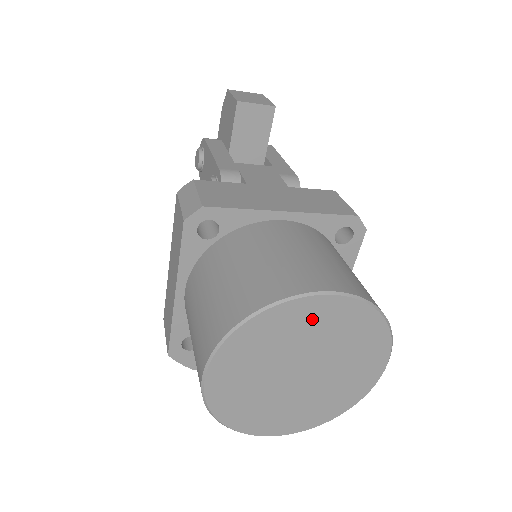
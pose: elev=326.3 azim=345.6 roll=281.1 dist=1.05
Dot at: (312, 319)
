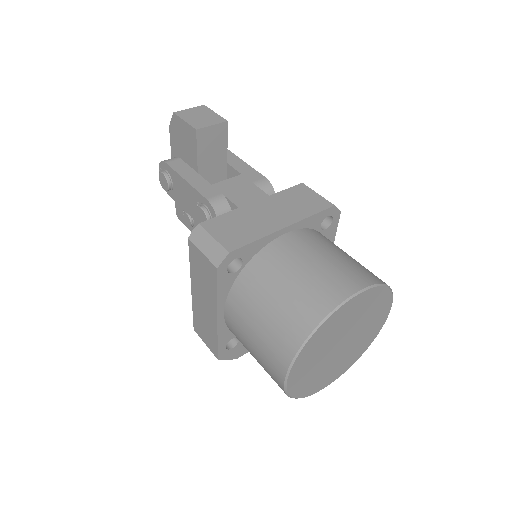
Dot at: (348, 313)
